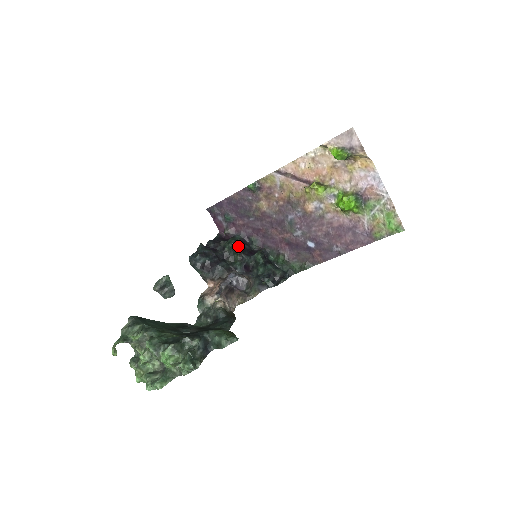
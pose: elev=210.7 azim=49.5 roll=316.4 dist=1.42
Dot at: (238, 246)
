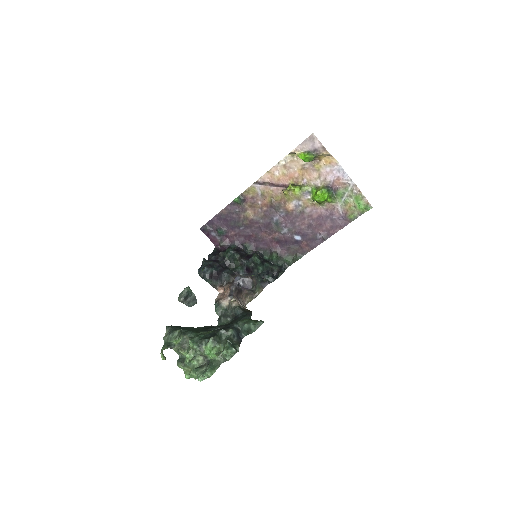
Dot at: (236, 253)
